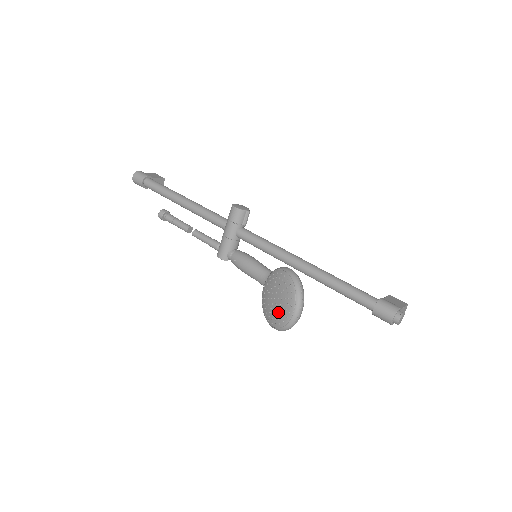
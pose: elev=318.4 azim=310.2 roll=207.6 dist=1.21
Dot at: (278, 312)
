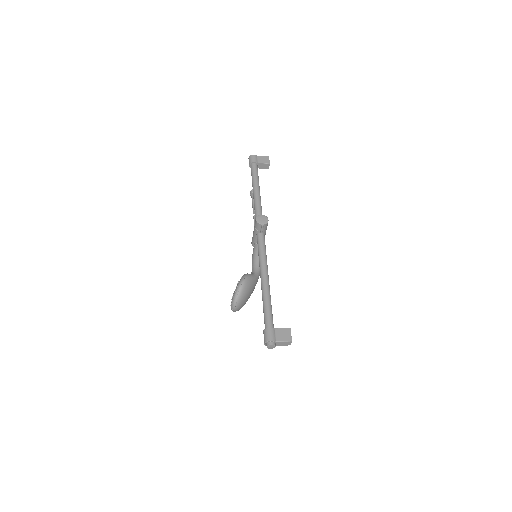
Dot at: occluded
